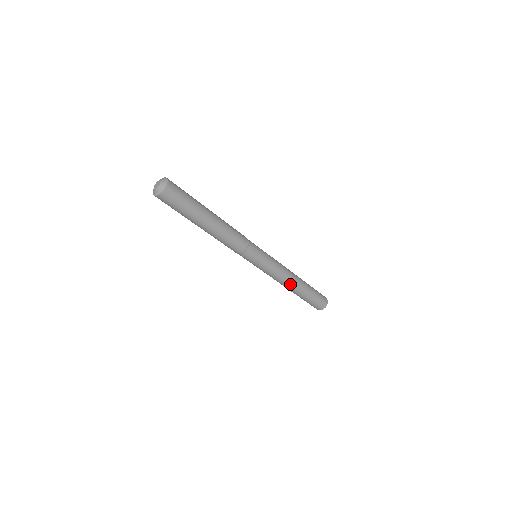
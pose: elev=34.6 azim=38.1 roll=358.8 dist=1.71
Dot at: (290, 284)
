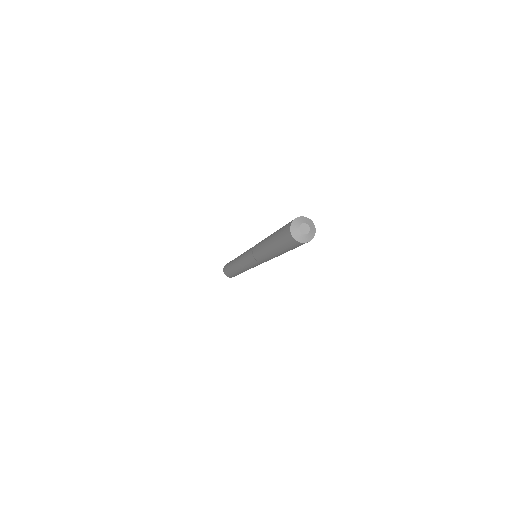
Dot at: (243, 271)
